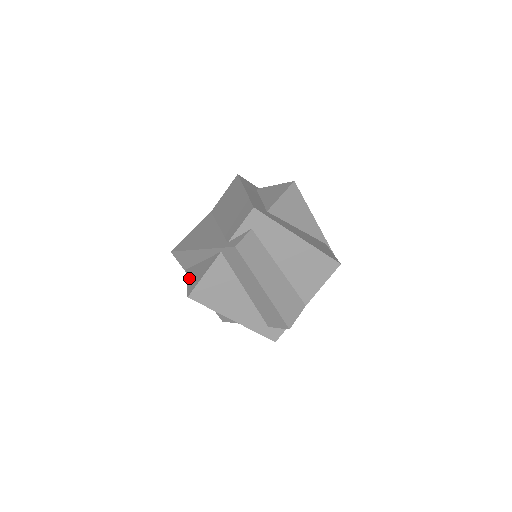
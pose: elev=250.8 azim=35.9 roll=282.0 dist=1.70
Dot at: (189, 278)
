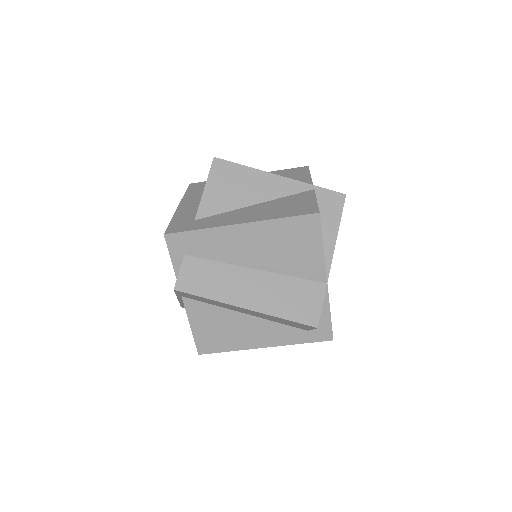
Dot at: occluded
